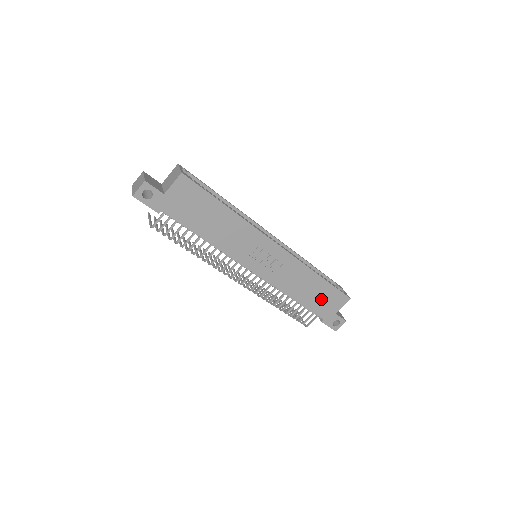
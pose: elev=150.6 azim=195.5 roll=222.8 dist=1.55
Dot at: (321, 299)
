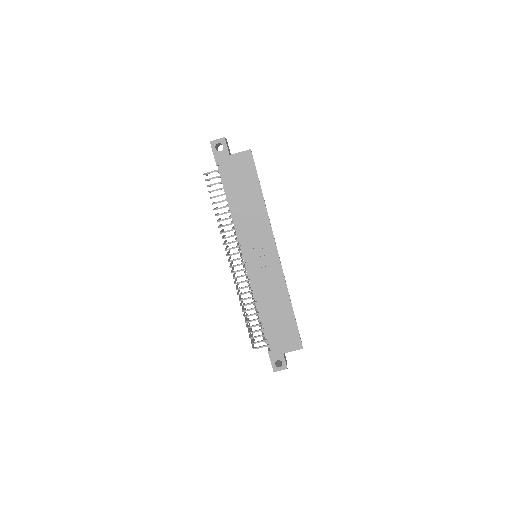
Dot at: (280, 329)
